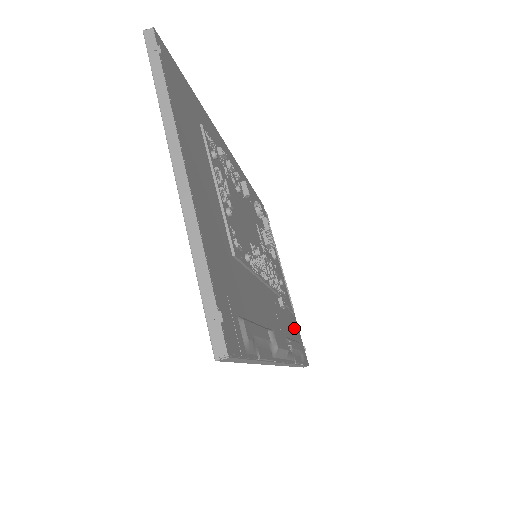
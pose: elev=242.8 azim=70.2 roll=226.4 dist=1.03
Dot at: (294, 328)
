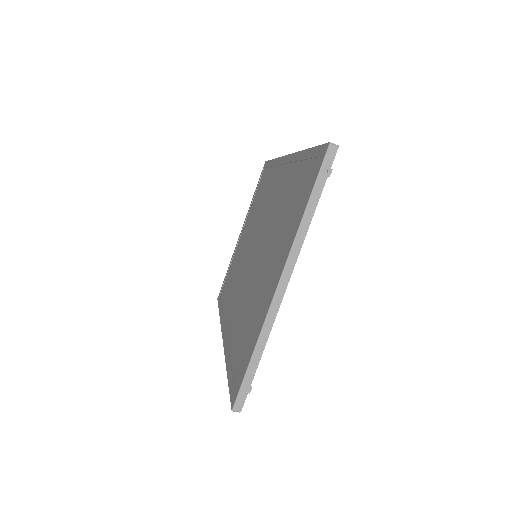
Dot at: occluded
